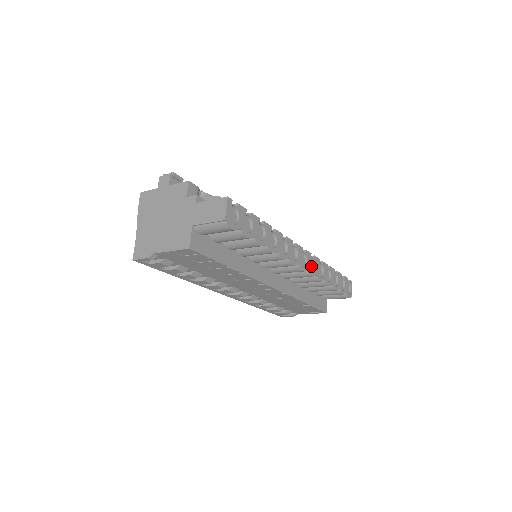
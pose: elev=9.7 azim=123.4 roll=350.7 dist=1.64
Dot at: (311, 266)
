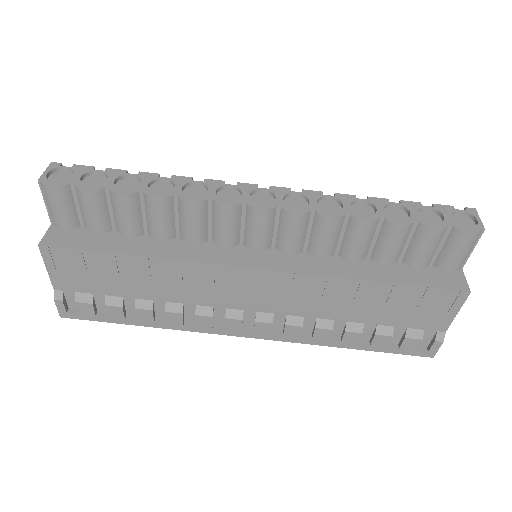
Dot at: (300, 205)
